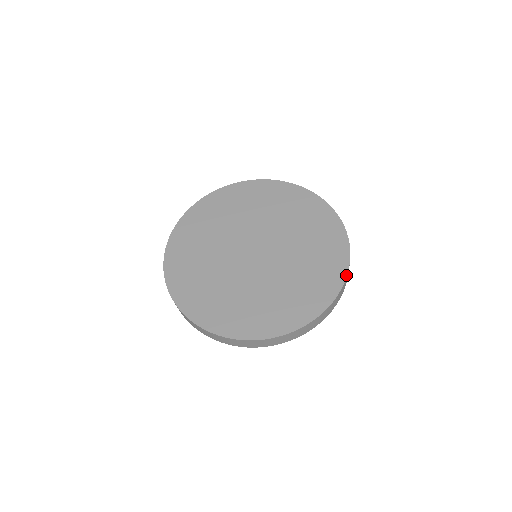
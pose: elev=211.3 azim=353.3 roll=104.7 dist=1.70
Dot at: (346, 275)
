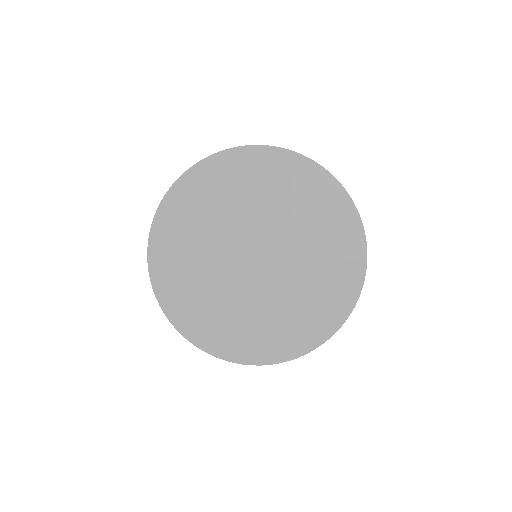
Dot at: (287, 360)
